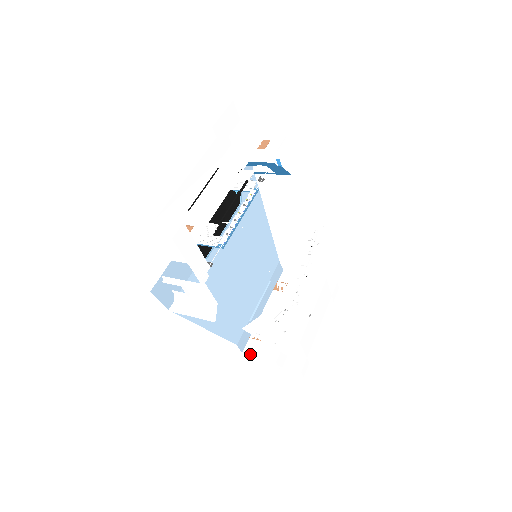
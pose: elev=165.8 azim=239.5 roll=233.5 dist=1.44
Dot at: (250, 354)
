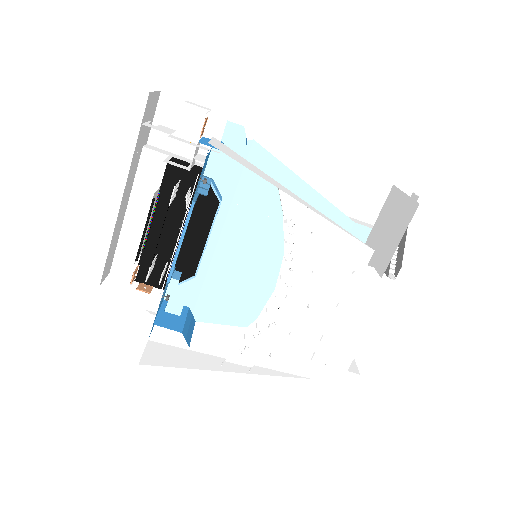
Dot at: occluded
